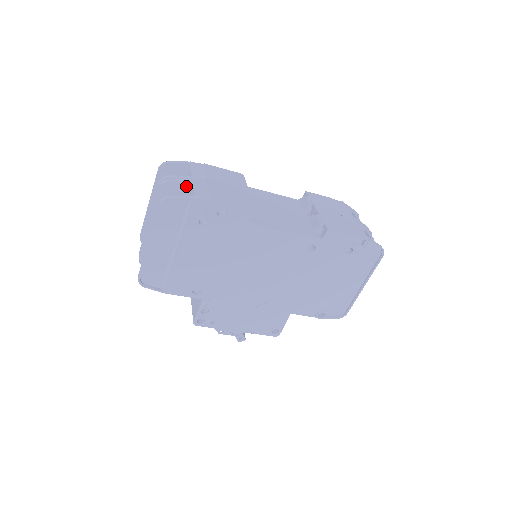
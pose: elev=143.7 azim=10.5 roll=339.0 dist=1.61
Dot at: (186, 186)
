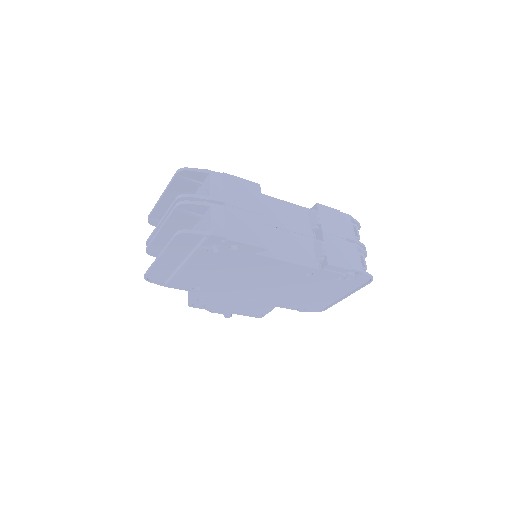
Dot at: (203, 208)
